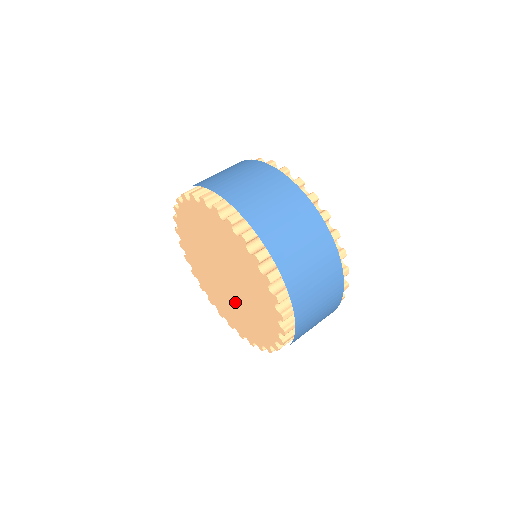
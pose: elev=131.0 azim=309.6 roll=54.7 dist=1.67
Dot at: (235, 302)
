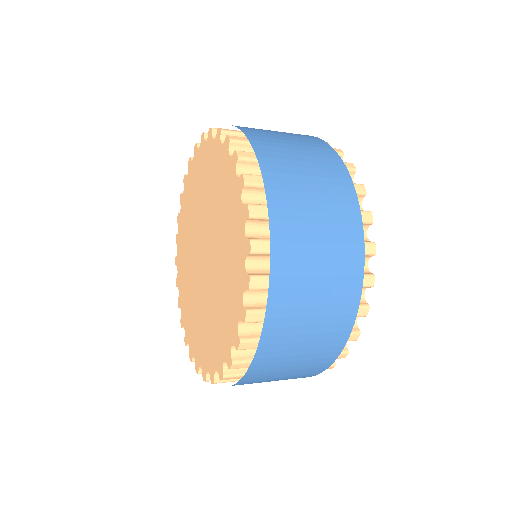
Dot at: (202, 298)
